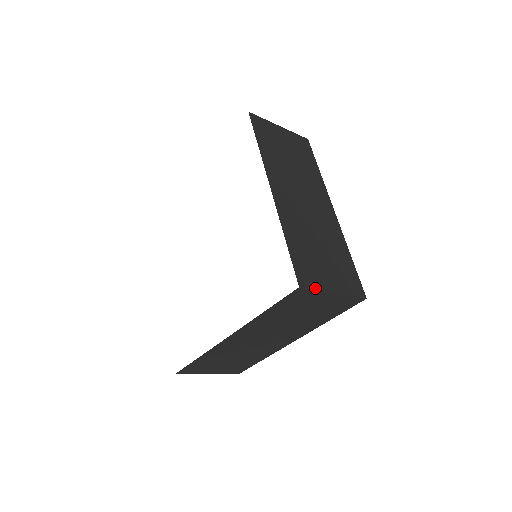
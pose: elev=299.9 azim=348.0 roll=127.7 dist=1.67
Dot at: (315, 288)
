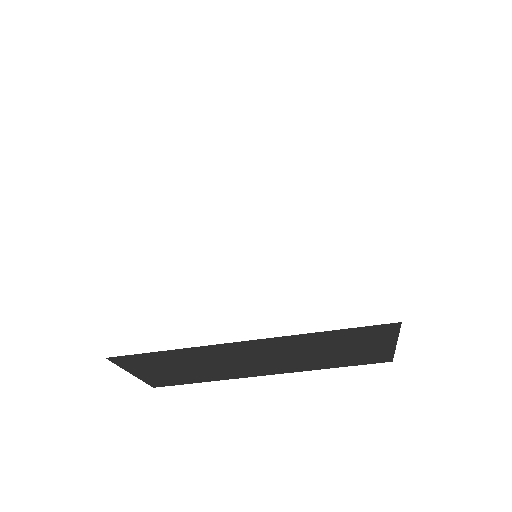
Dot at: (399, 330)
